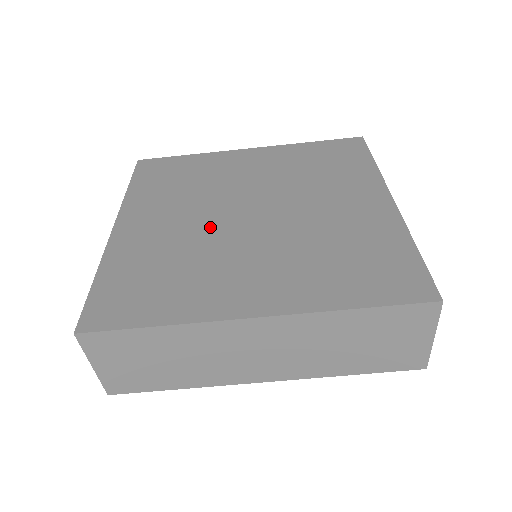
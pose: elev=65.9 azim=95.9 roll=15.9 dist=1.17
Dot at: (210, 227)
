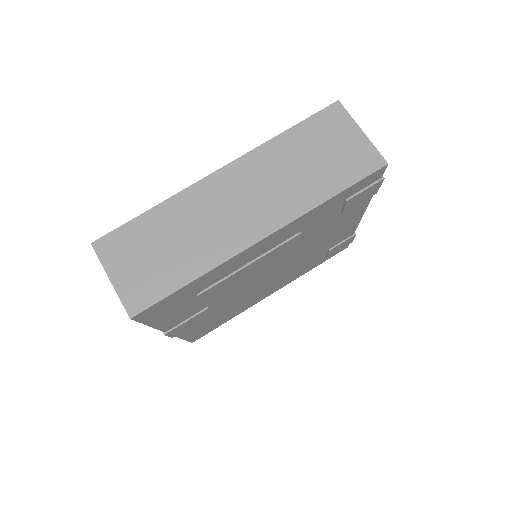
Dot at: occluded
